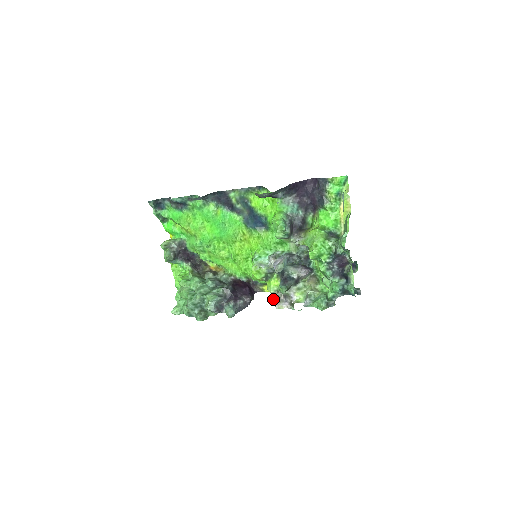
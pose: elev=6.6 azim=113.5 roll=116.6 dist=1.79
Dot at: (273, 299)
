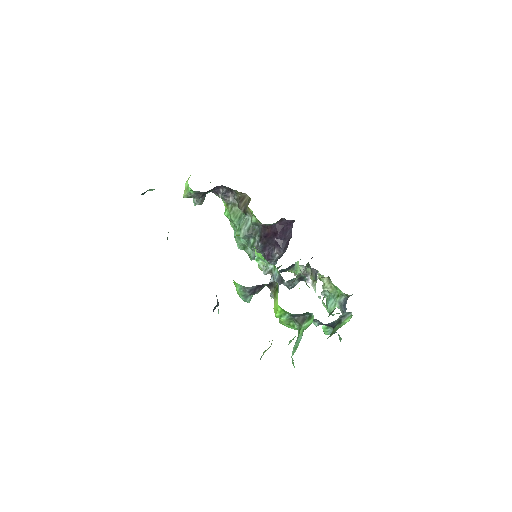
Dot at: (296, 275)
